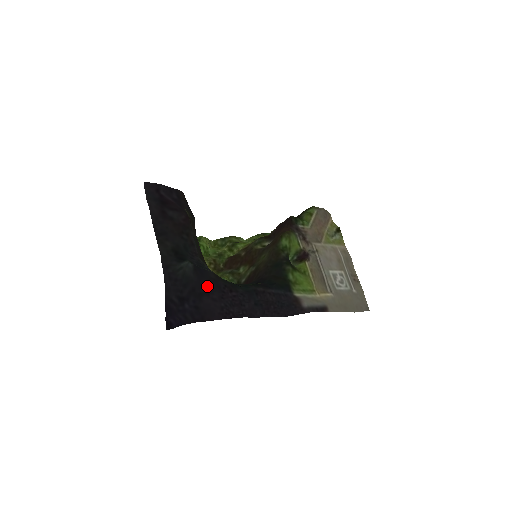
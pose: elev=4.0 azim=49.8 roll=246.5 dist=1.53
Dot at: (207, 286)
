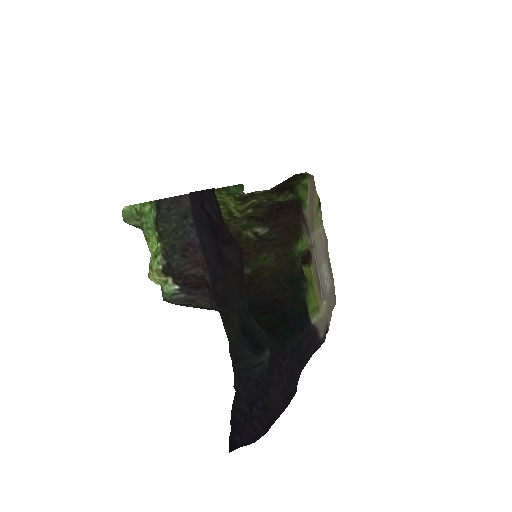
Dot at: (271, 368)
